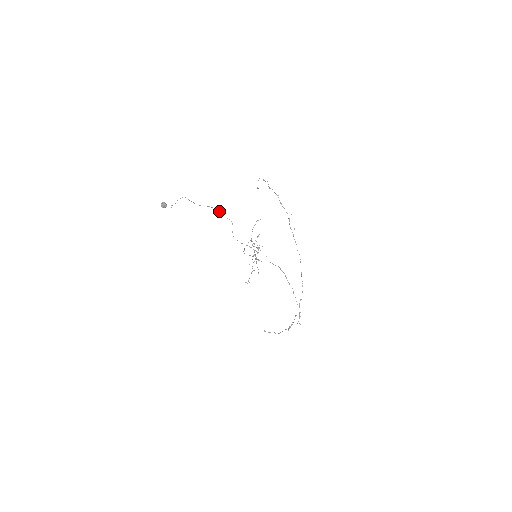
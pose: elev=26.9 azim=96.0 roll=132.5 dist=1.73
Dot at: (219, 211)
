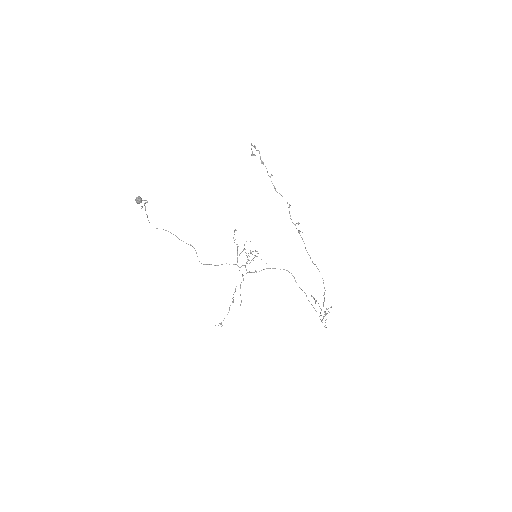
Dot at: (175, 235)
